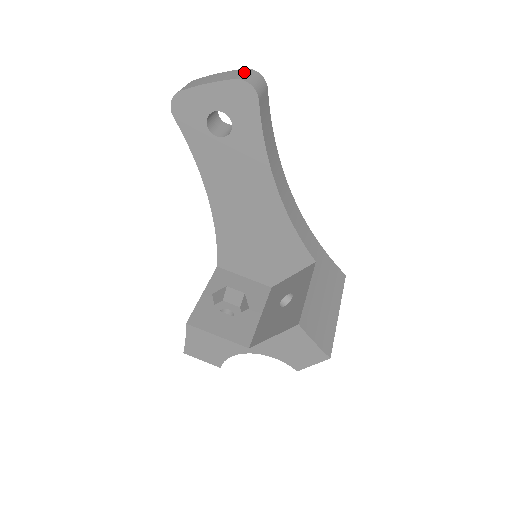
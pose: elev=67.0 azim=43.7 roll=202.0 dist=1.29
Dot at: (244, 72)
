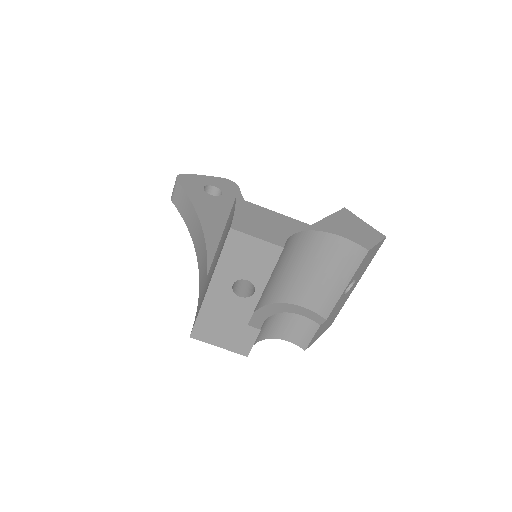
Dot at: occluded
